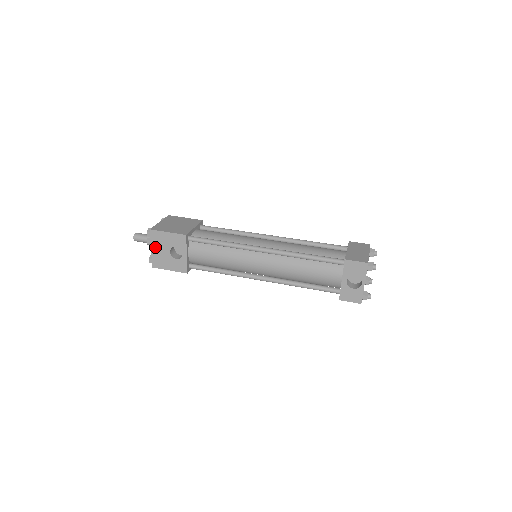
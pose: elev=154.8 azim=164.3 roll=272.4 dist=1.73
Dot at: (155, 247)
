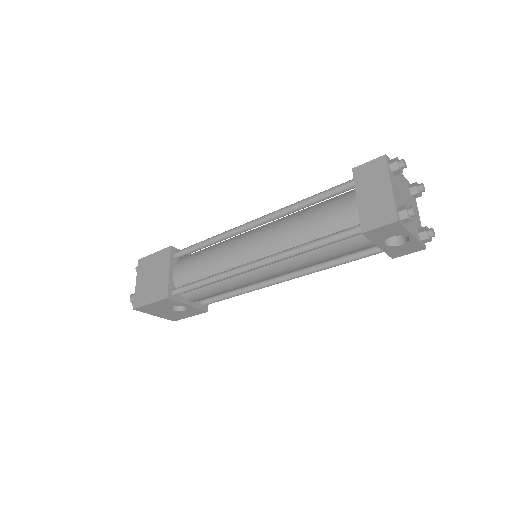
Dot at: (156, 314)
